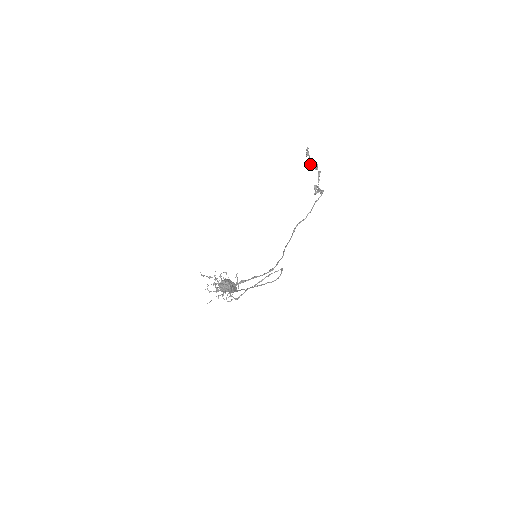
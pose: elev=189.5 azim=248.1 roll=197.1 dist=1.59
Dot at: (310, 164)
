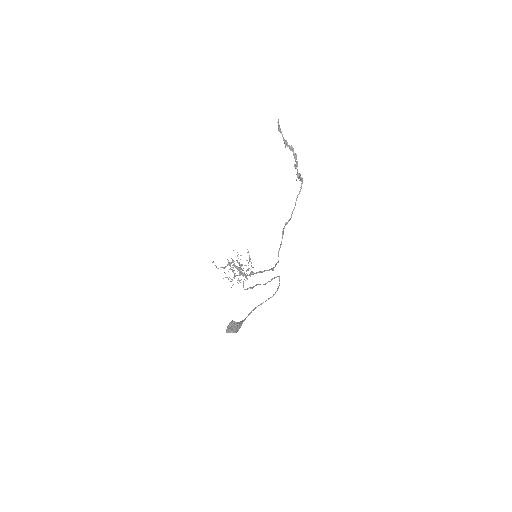
Dot at: occluded
